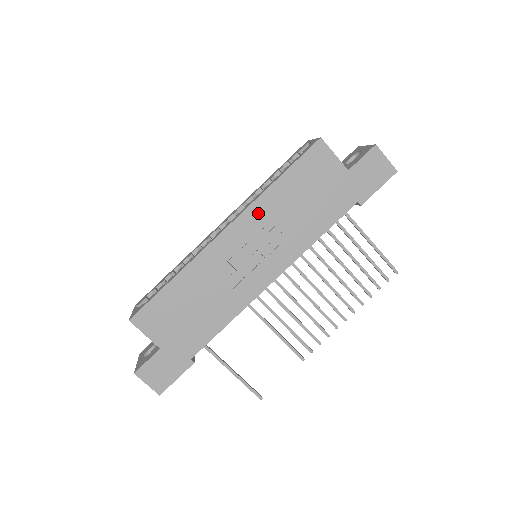
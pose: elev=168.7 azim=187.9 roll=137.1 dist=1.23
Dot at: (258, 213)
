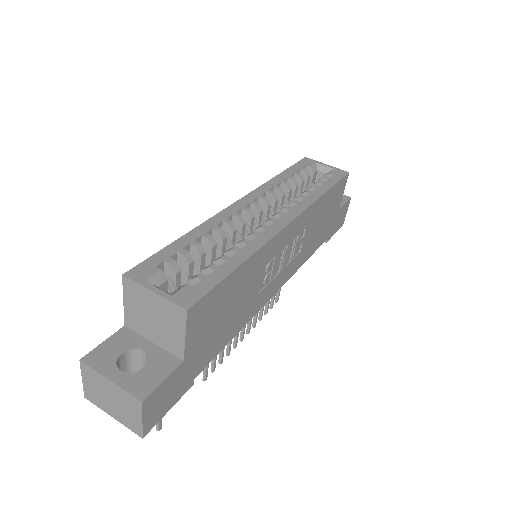
Dot at: (307, 217)
